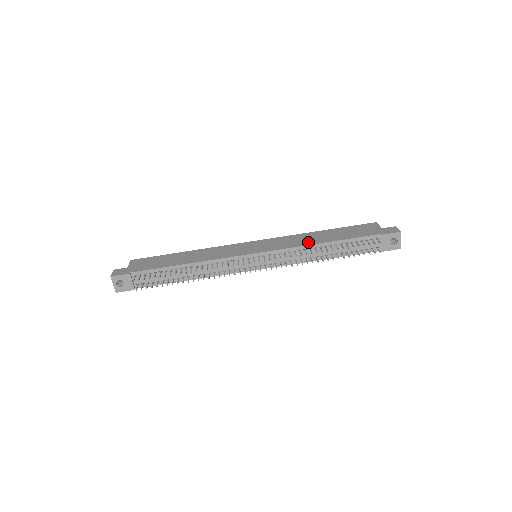
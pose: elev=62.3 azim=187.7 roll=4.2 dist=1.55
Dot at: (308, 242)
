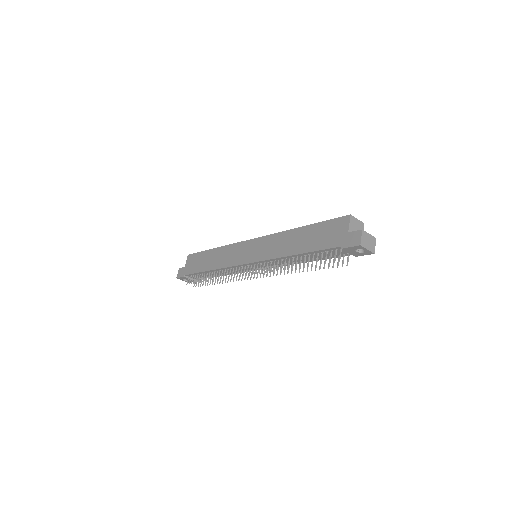
Dot at: (283, 252)
